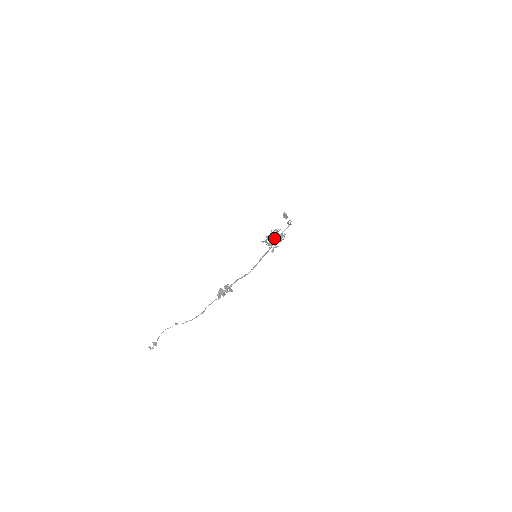
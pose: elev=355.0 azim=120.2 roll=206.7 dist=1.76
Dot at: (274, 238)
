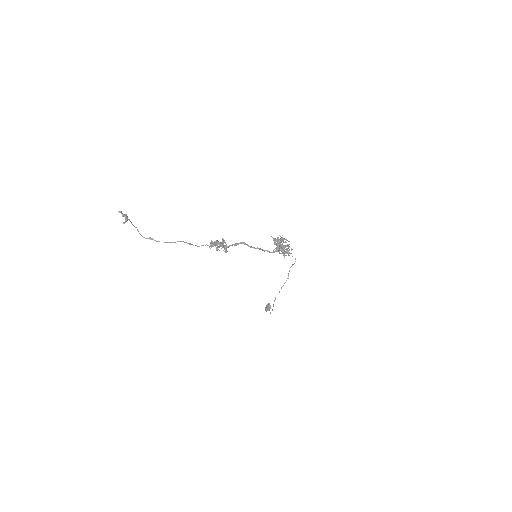
Dot at: occluded
